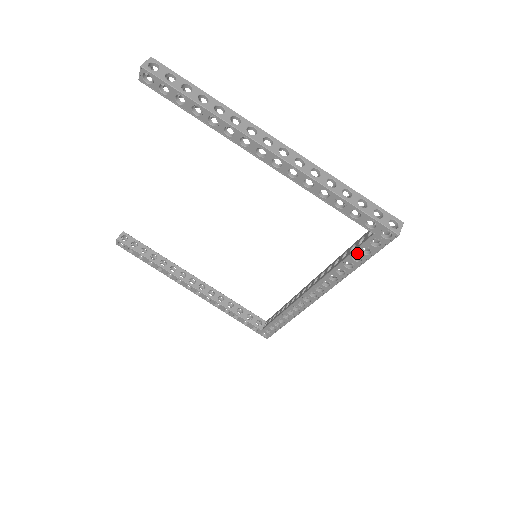
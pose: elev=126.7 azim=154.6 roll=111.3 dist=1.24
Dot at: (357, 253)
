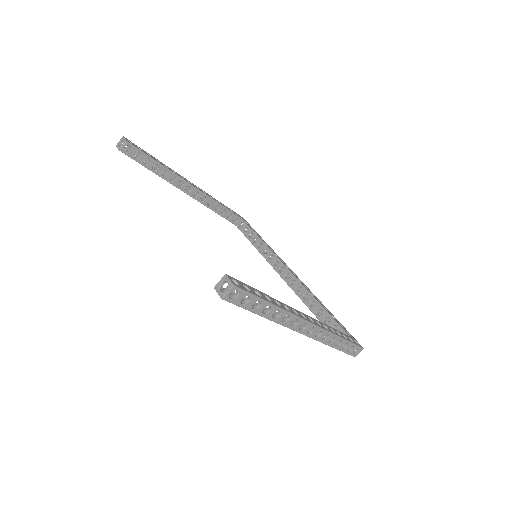
Dot at: occluded
